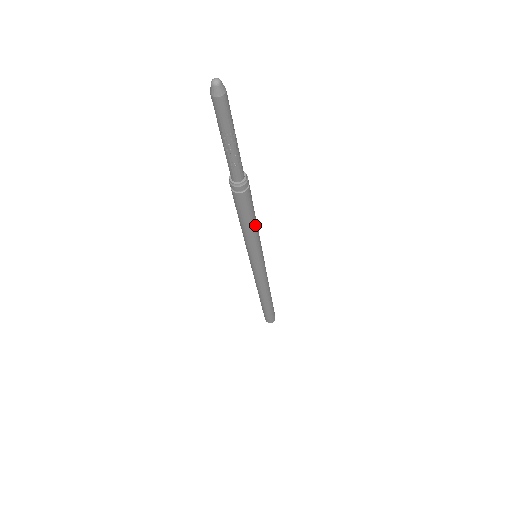
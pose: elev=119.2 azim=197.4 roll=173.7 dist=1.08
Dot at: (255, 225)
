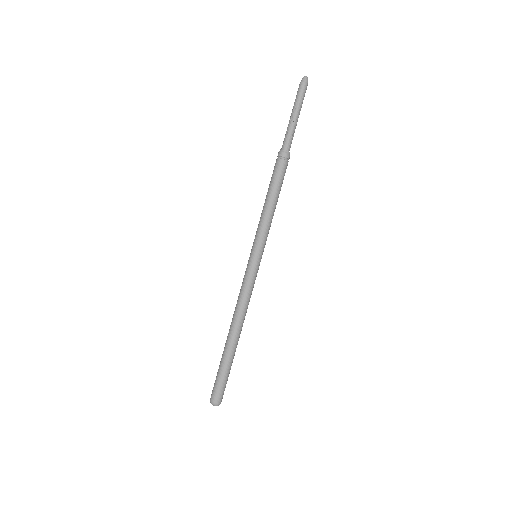
Dot at: (275, 205)
